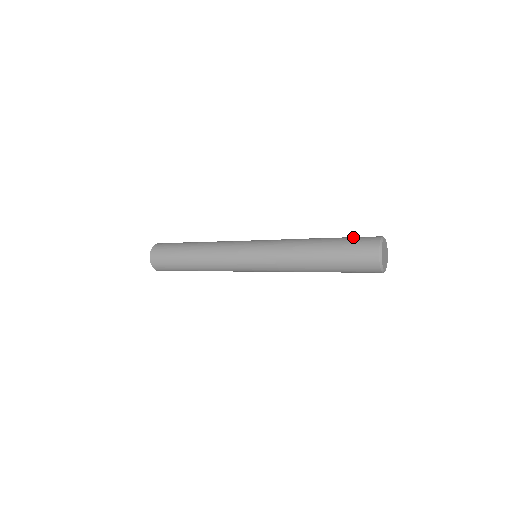
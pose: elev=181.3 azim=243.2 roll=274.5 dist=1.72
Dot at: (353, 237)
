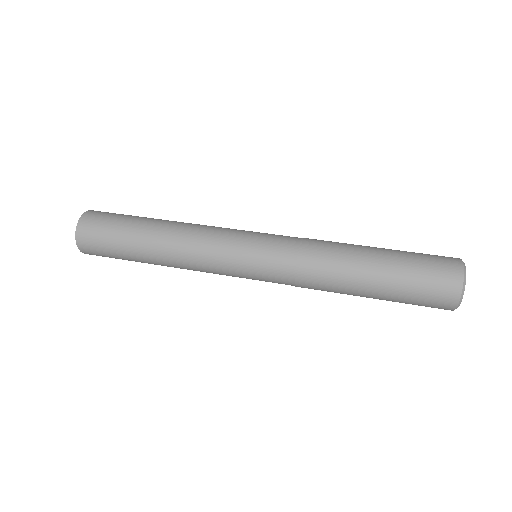
Dot at: (418, 268)
